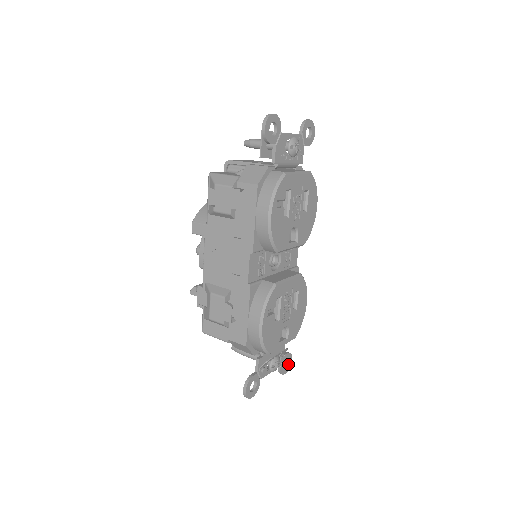
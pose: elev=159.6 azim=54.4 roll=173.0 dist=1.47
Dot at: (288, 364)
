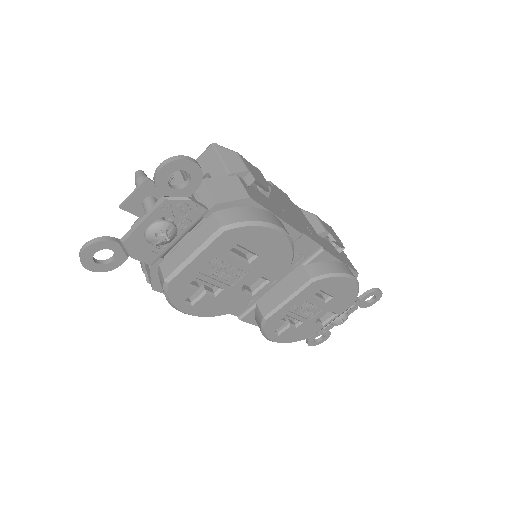
Dot at: (376, 297)
